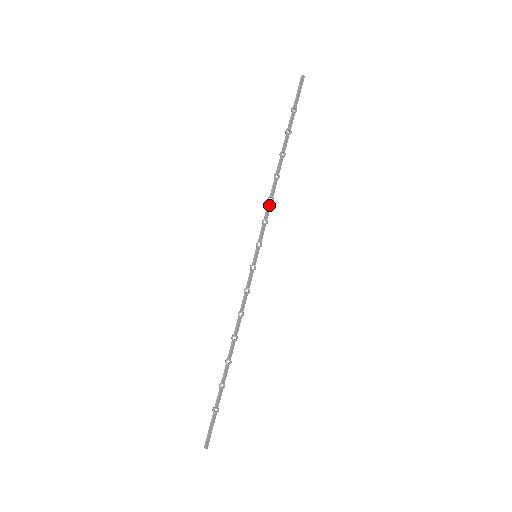
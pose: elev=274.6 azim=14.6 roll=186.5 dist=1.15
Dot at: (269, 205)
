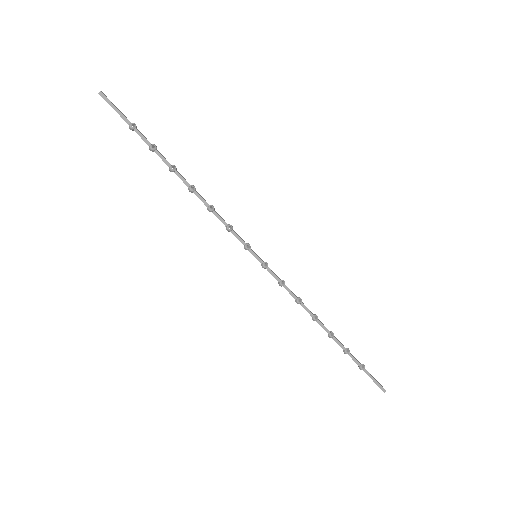
Dot at: (217, 214)
